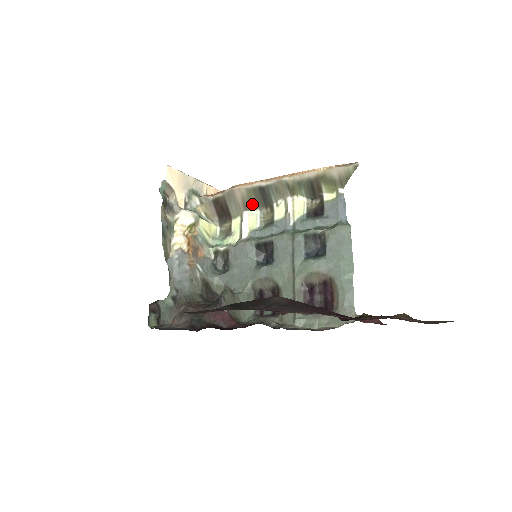
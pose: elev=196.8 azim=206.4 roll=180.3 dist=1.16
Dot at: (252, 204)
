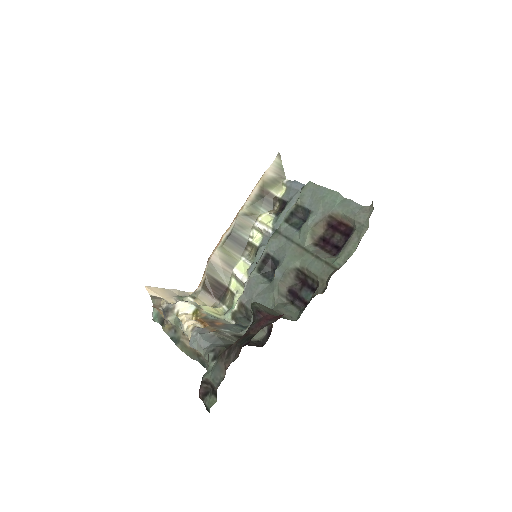
Dot at: (233, 258)
